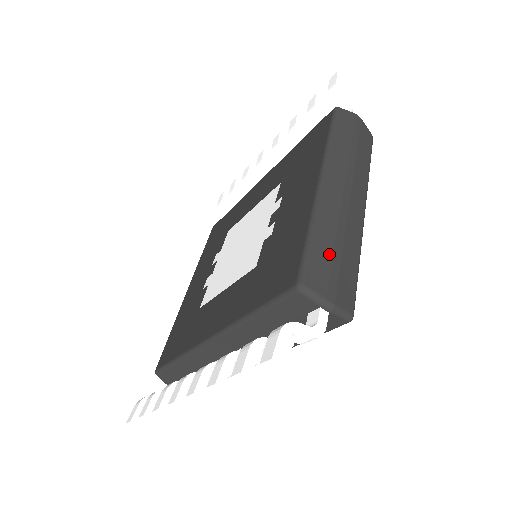
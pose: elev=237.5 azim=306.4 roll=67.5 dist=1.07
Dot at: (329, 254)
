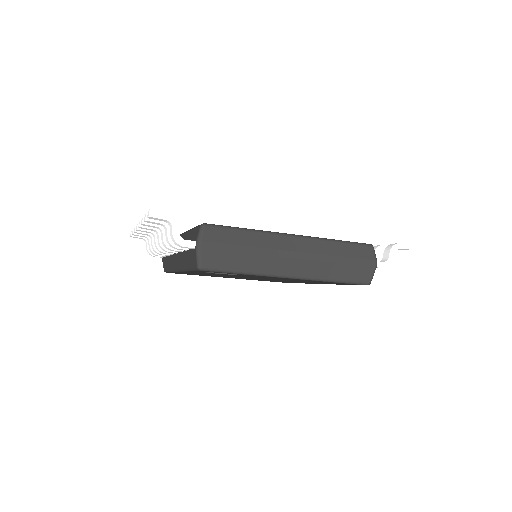
Dot at: (235, 242)
